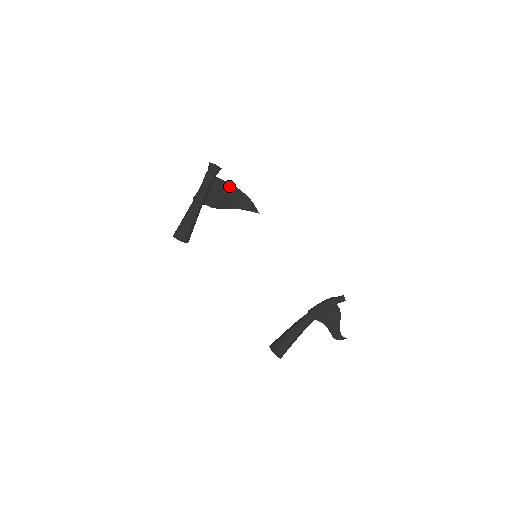
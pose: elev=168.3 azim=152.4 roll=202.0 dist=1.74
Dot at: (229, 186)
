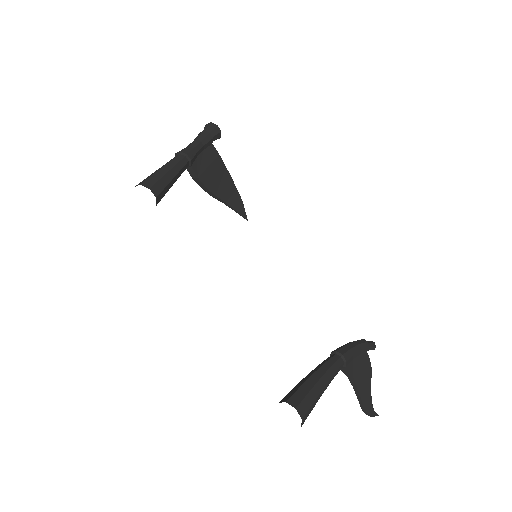
Dot at: (222, 165)
